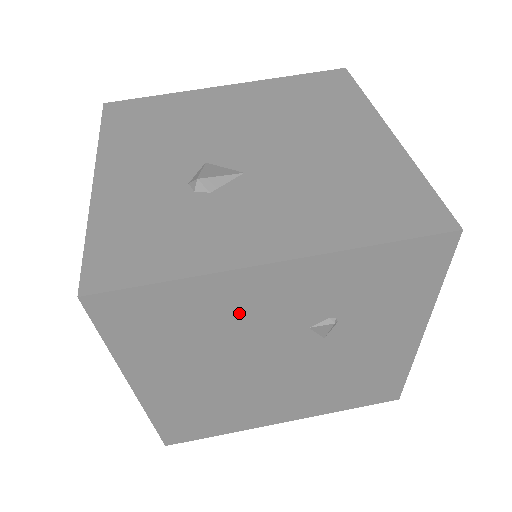
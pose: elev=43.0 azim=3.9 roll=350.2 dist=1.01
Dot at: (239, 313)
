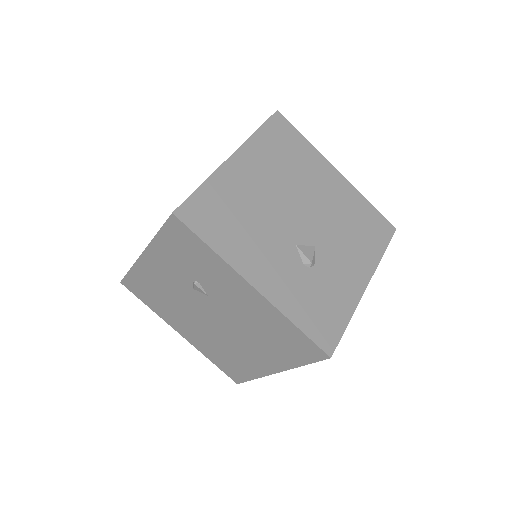
Dot at: (162, 283)
